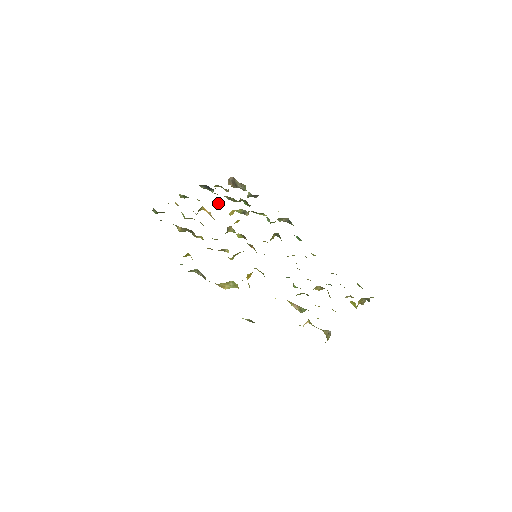
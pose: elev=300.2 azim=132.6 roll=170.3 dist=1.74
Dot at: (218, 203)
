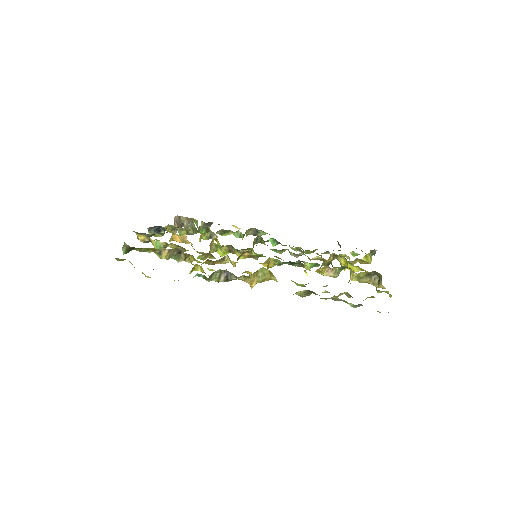
Dot at: (181, 234)
